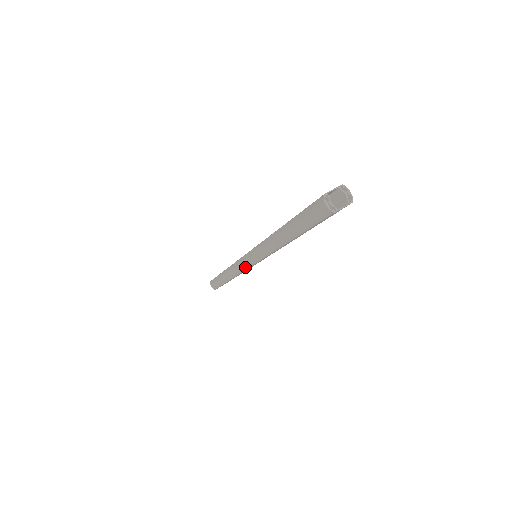
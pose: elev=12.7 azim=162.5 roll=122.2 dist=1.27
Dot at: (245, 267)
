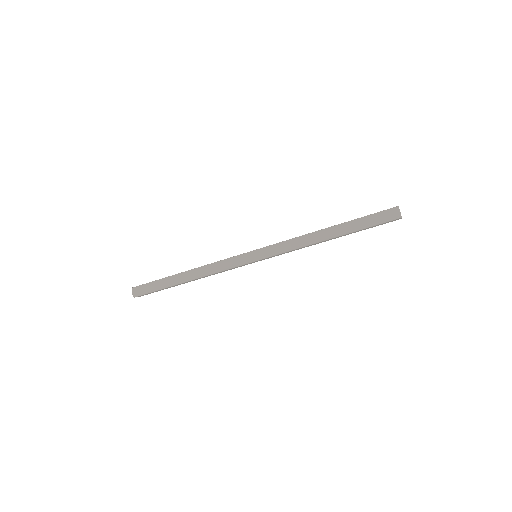
Dot at: (241, 263)
